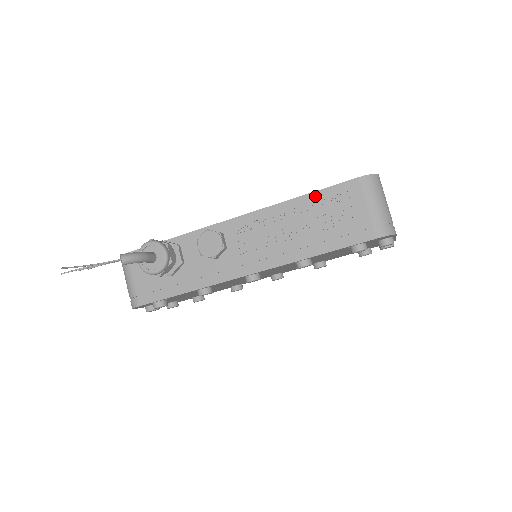
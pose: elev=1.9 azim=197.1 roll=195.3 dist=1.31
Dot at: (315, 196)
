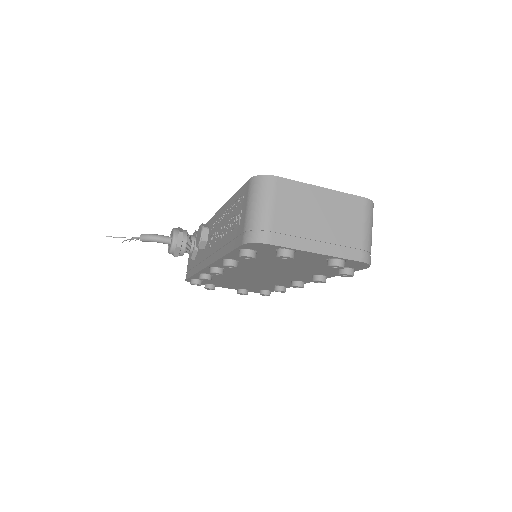
Dot at: (235, 197)
